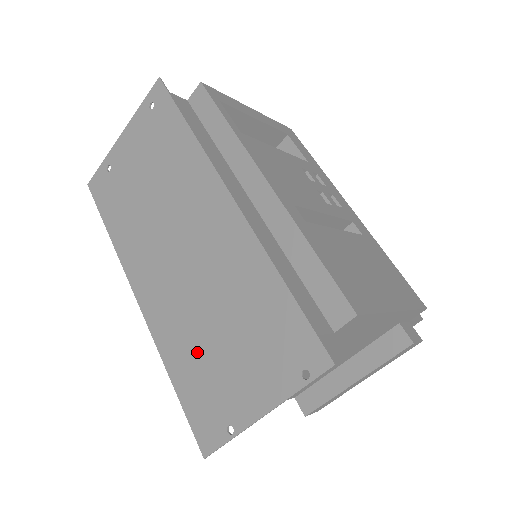
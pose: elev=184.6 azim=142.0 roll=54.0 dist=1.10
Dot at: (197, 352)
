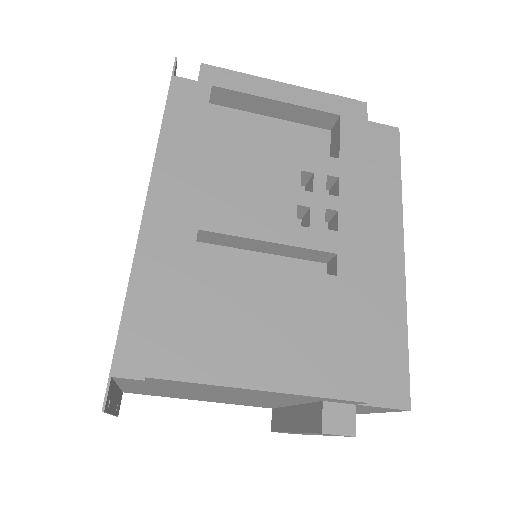
Dot at: occluded
